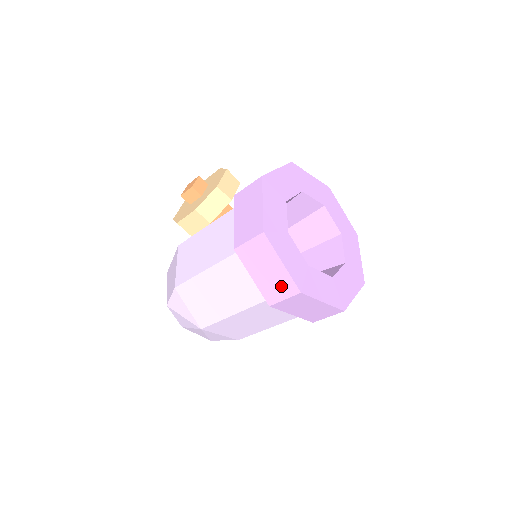
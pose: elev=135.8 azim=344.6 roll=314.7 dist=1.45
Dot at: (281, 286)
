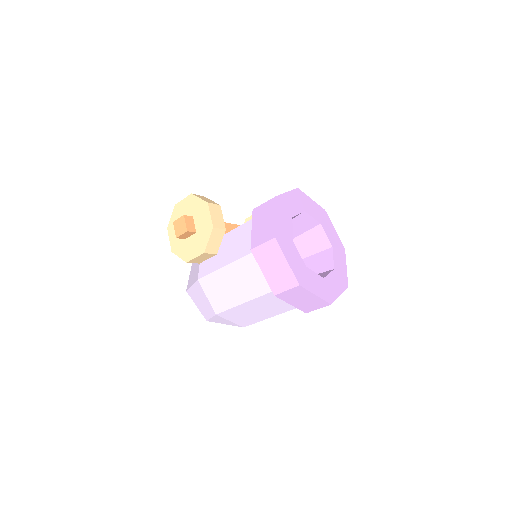
Dot at: (315, 304)
